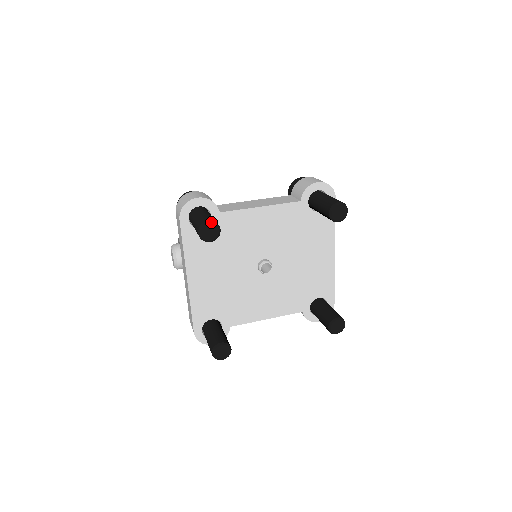
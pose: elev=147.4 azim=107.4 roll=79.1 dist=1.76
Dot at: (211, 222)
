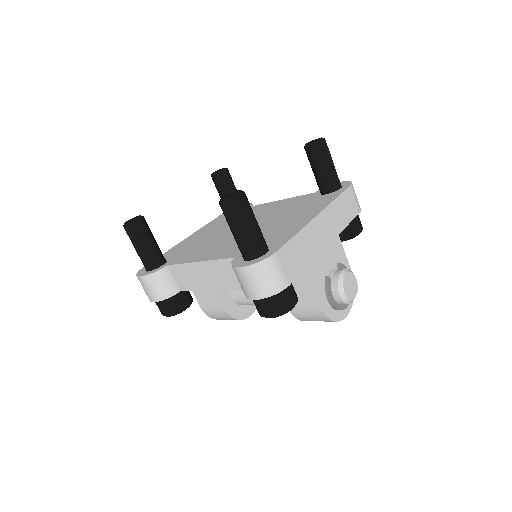
Dot at: occluded
